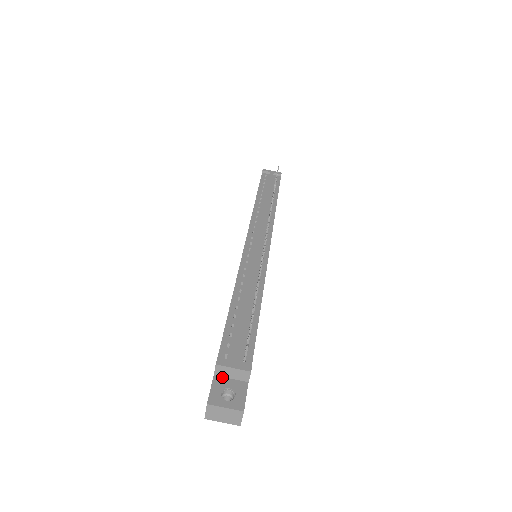
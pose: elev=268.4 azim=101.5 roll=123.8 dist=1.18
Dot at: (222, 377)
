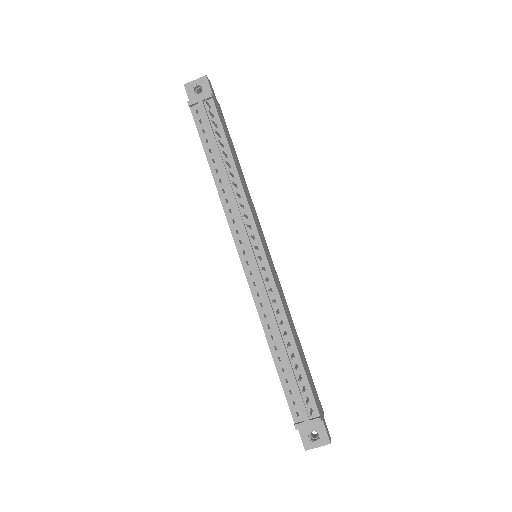
Dot at: occluded
